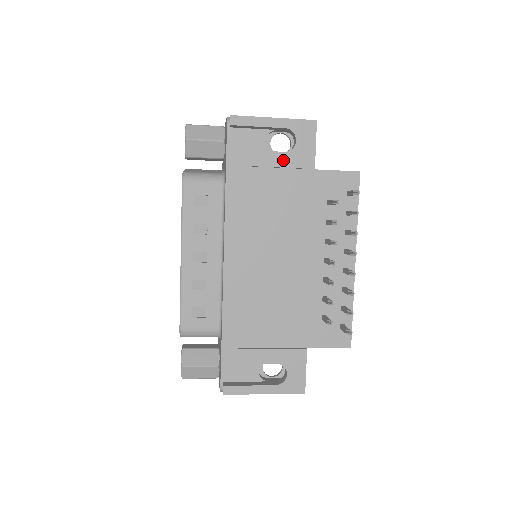
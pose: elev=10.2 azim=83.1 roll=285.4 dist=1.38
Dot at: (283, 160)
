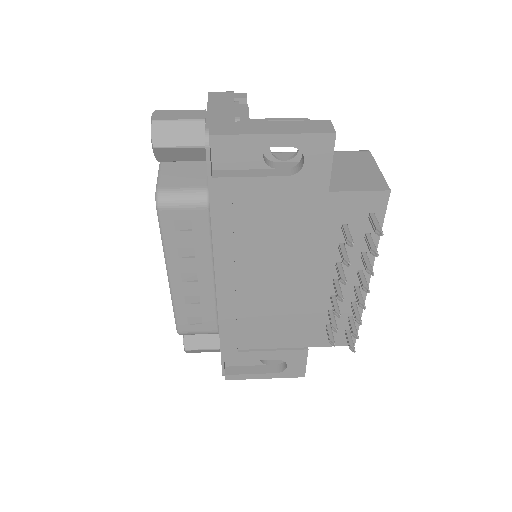
Dot at: (285, 186)
